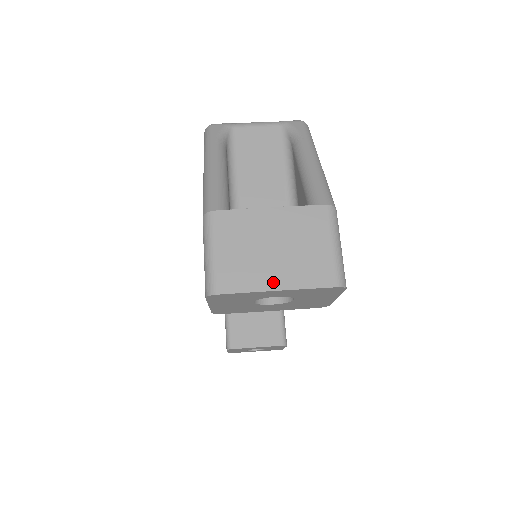
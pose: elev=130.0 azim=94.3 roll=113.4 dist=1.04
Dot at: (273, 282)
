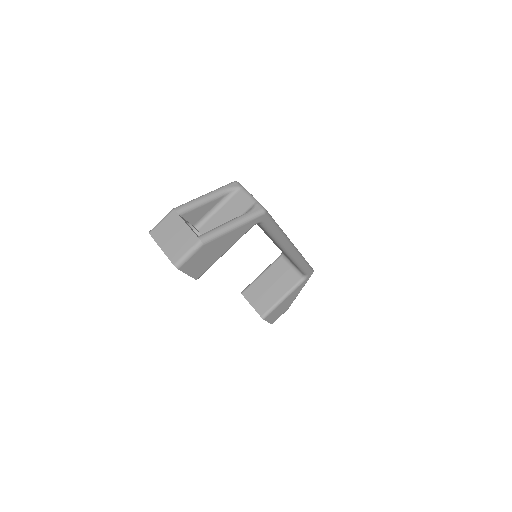
Dot at: (163, 245)
